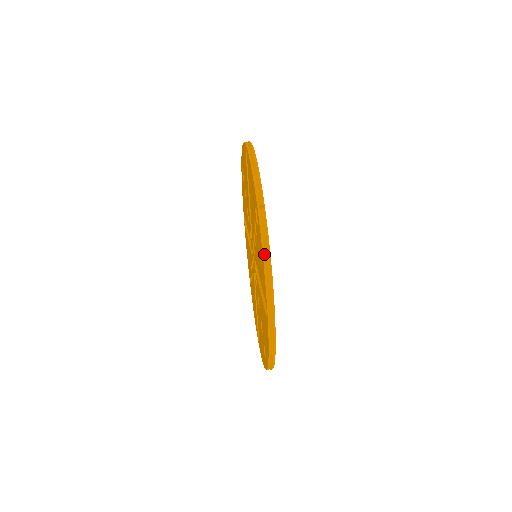
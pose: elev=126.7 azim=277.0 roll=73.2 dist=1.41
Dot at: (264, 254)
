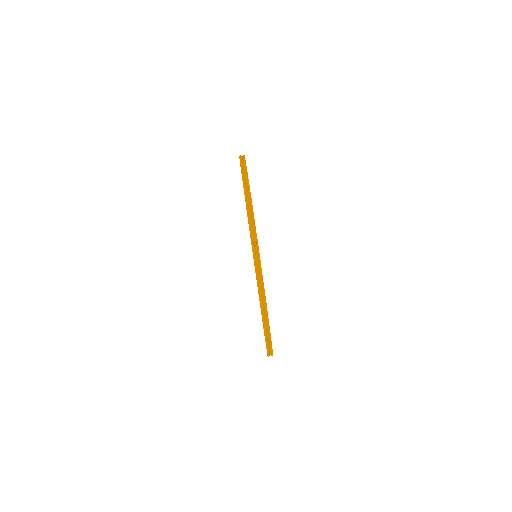
Dot at: (258, 286)
